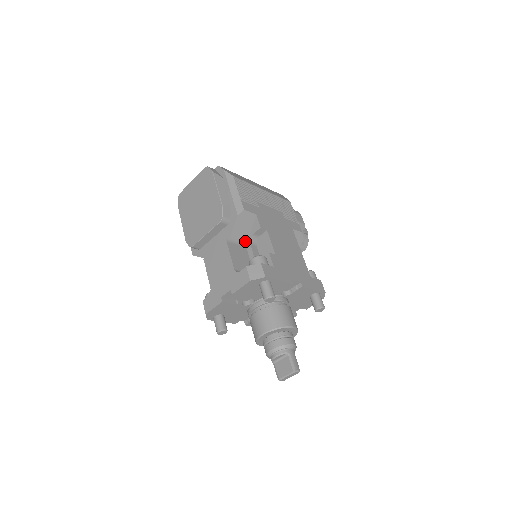
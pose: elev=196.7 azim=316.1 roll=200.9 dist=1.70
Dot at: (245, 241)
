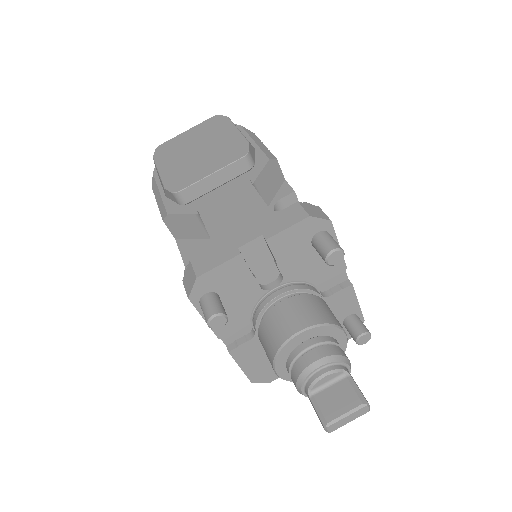
Dot at: occluded
